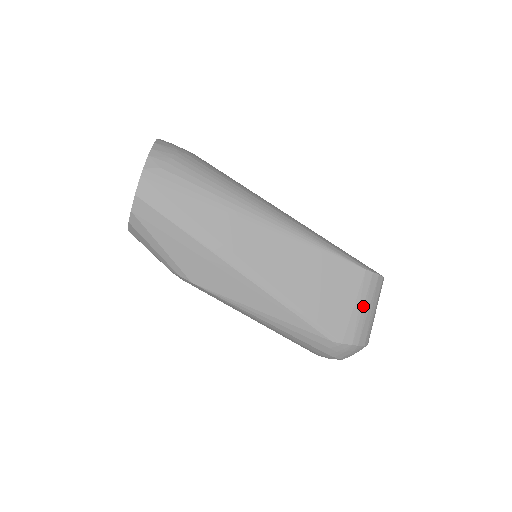
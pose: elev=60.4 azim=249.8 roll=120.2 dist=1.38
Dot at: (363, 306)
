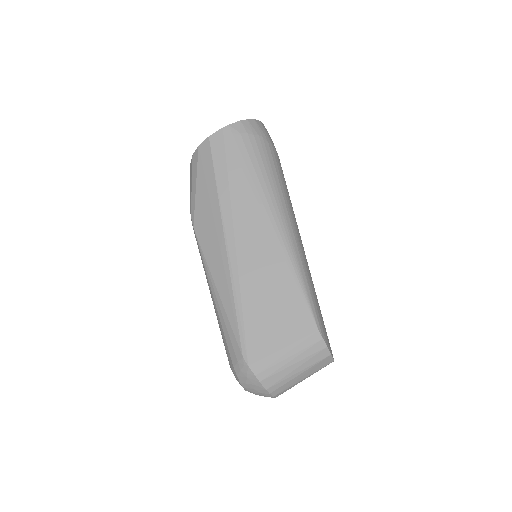
Dot at: (291, 356)
